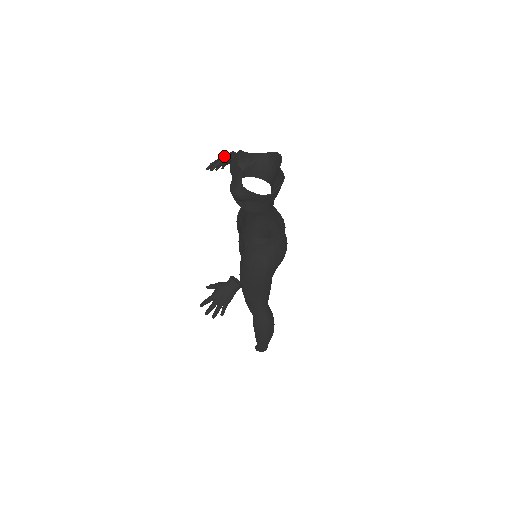
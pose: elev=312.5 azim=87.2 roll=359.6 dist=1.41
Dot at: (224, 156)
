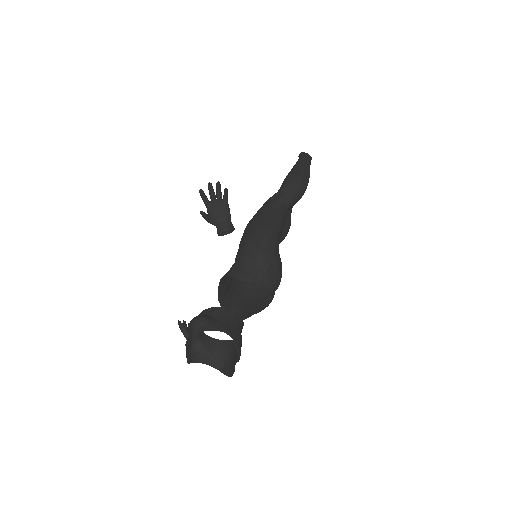
Dot at: (214, 224)
